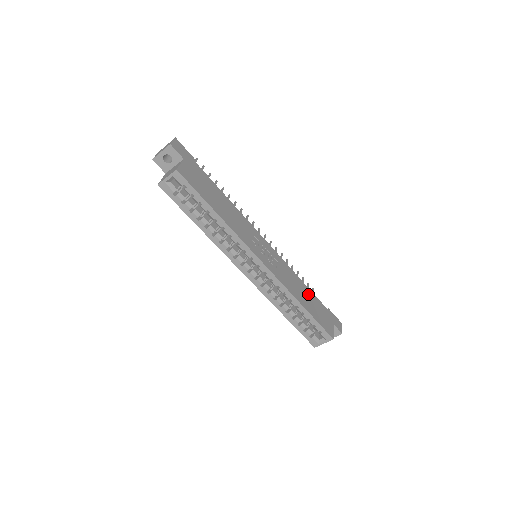
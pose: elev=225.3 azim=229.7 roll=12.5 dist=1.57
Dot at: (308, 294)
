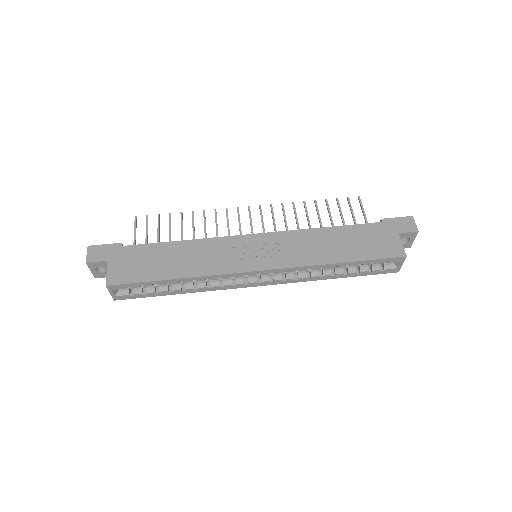
Dot at: (341, 236)
